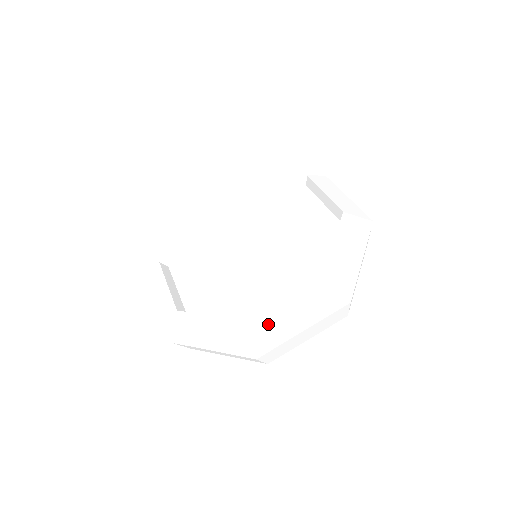
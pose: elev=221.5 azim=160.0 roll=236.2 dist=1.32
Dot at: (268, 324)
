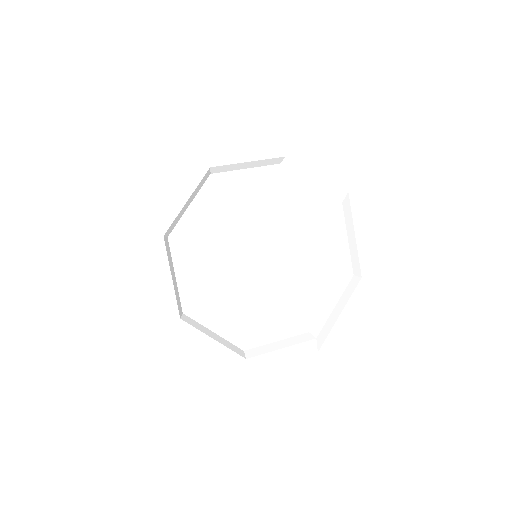
Dot at: (326, 329)
